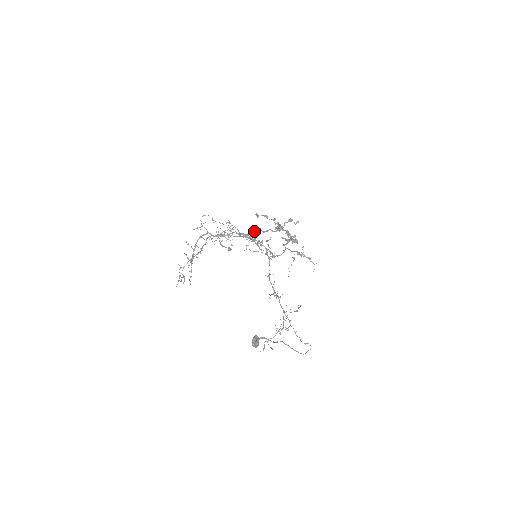
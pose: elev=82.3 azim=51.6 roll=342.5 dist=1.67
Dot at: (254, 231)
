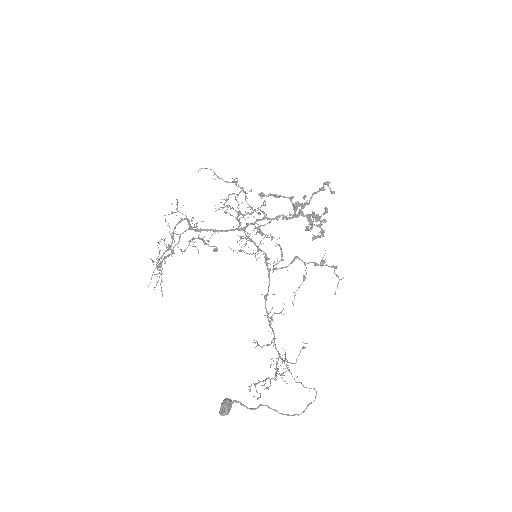
Dot at: (254, 222)
